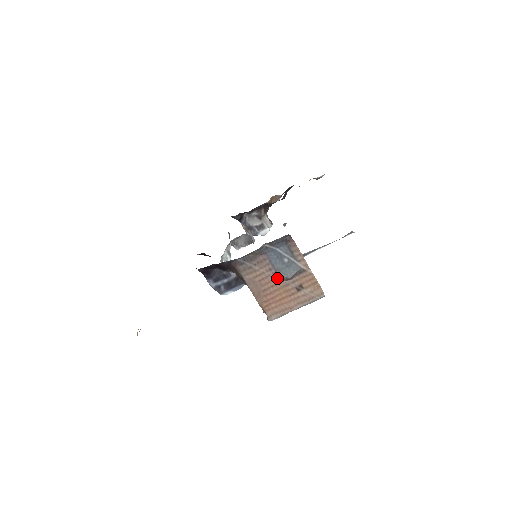
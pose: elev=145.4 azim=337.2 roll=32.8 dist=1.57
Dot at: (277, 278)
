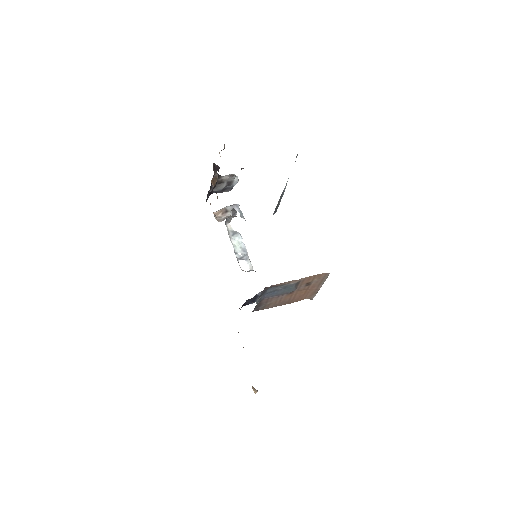
Dot at: (288, 294)
